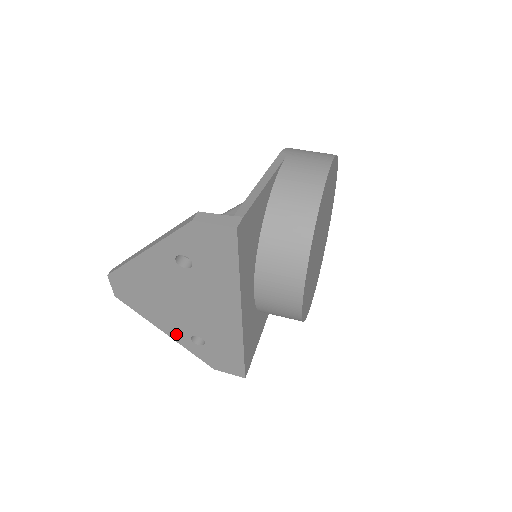
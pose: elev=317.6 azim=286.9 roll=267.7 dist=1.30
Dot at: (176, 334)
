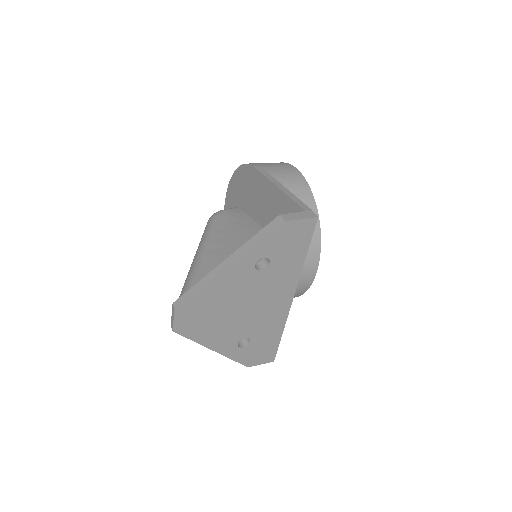
Dot at: (224, 346)
